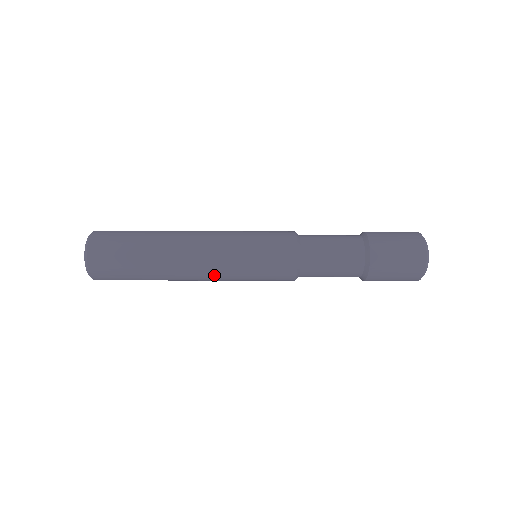
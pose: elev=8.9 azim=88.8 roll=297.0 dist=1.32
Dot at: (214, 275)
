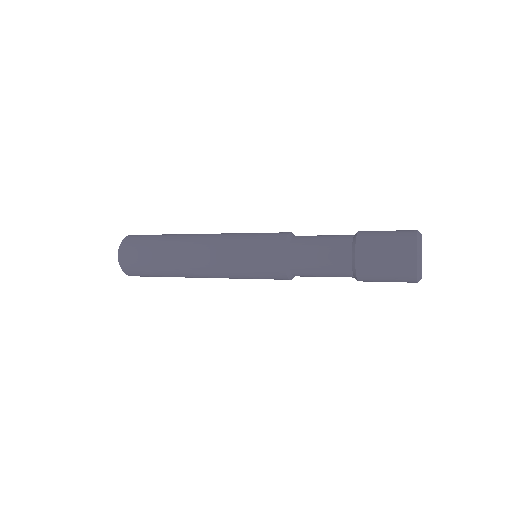
Dot at: (218, 277)
